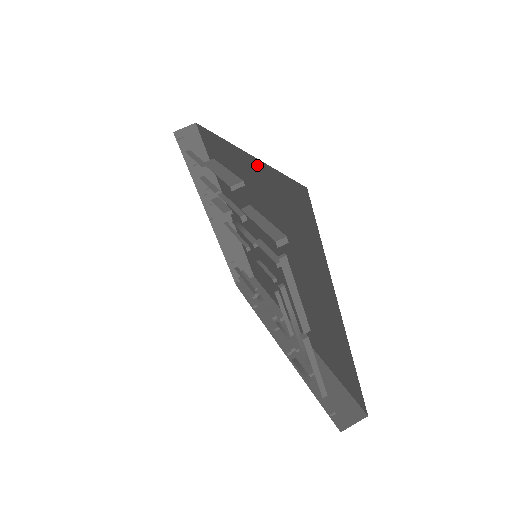
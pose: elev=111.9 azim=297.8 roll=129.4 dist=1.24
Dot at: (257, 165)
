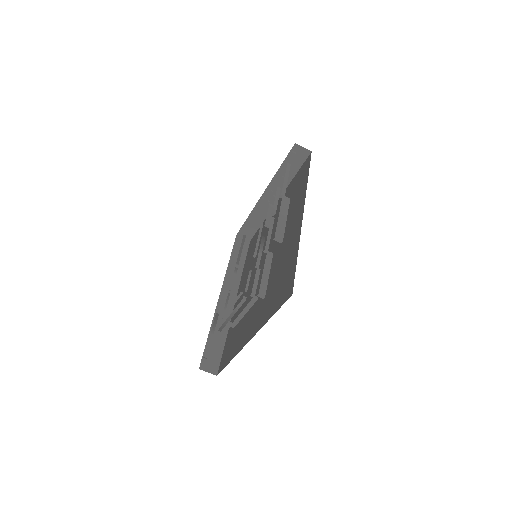
Dot at: (297, 241)
